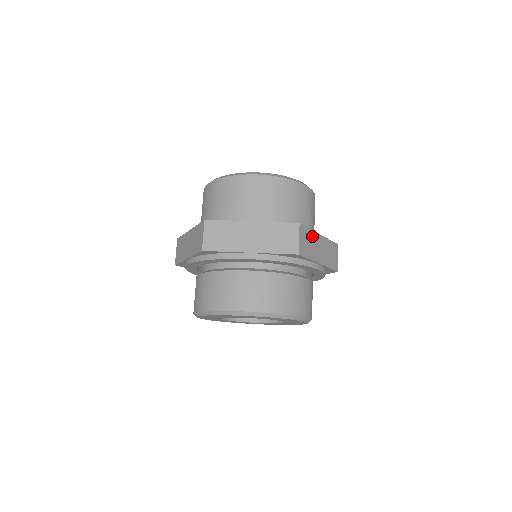
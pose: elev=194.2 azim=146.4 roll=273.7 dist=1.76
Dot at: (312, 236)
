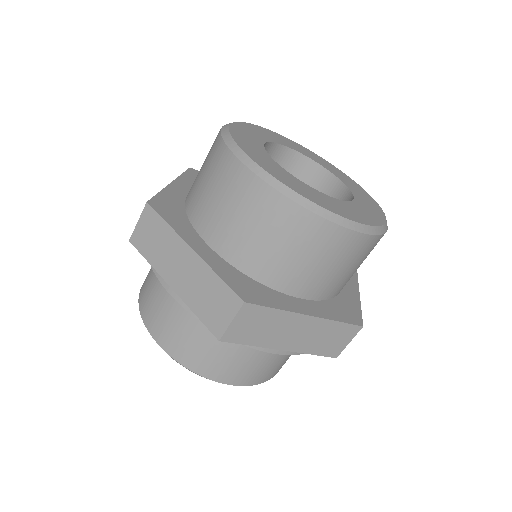
Dot at: (279, 317)
